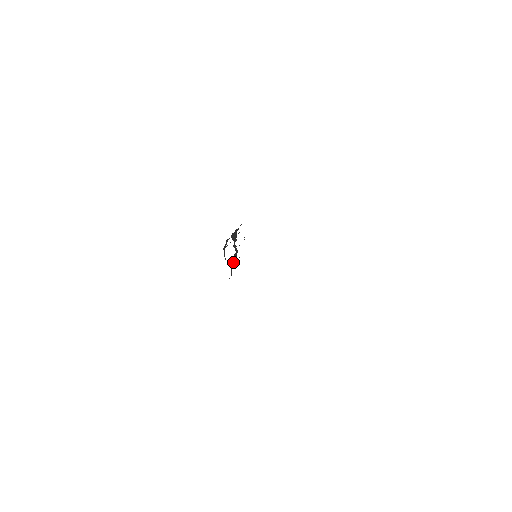
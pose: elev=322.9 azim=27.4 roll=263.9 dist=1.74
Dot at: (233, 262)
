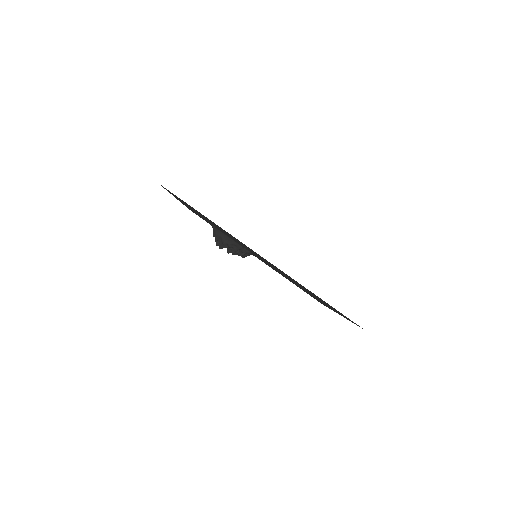
Dot at: (239, 252)
